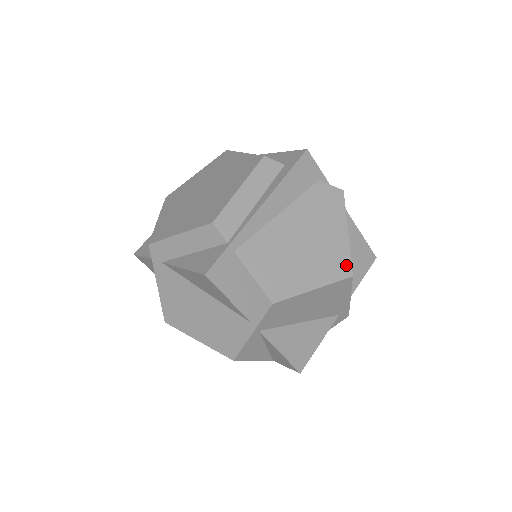
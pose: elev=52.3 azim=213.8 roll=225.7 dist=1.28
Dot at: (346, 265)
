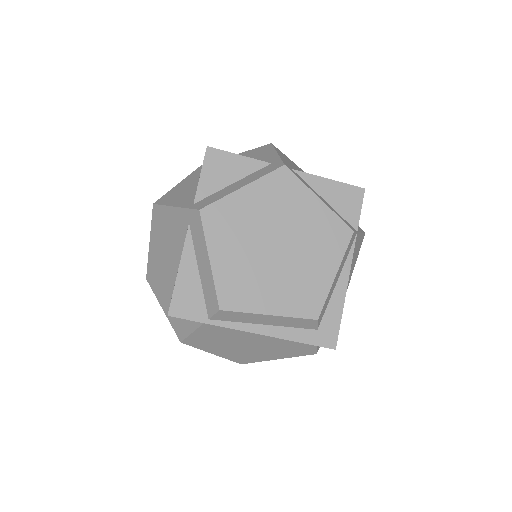
Dot at: (248, 361)
